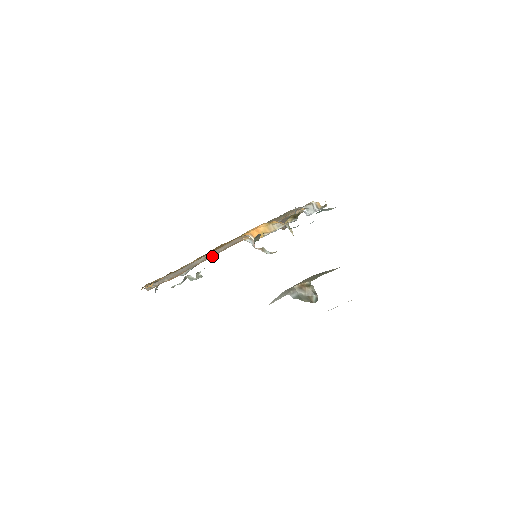
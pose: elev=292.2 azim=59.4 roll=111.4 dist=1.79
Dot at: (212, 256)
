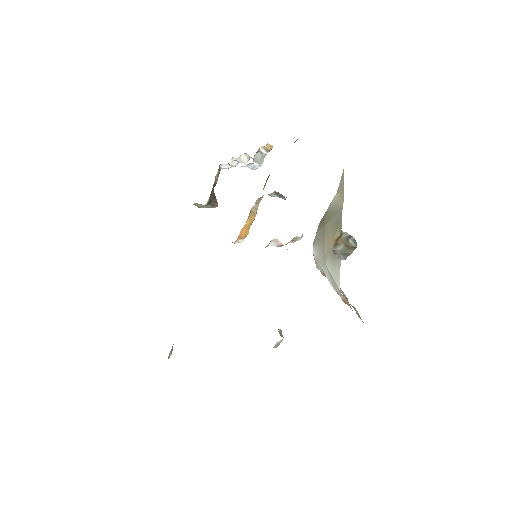
Dot at: occluded
